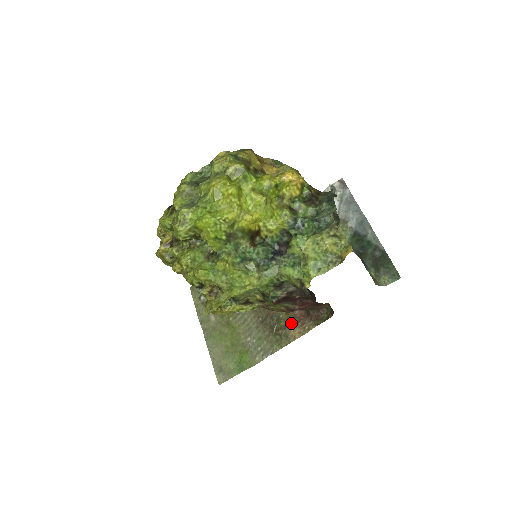
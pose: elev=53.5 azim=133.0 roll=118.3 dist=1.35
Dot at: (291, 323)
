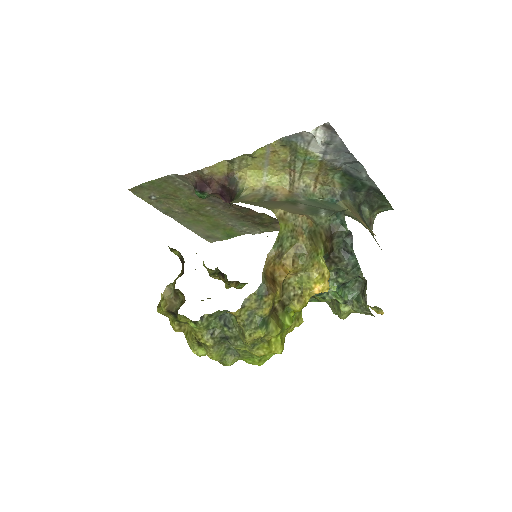
Dot at: (277, 223)
